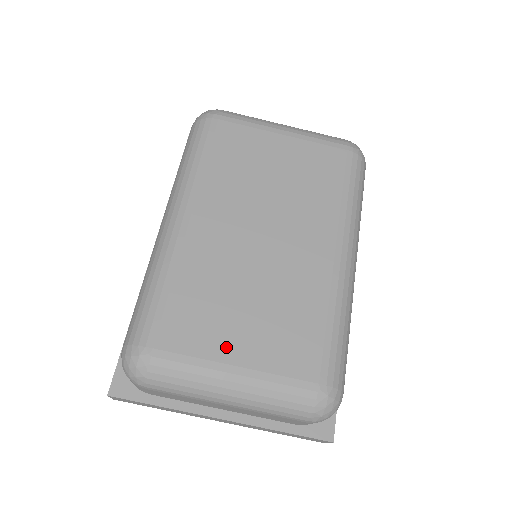
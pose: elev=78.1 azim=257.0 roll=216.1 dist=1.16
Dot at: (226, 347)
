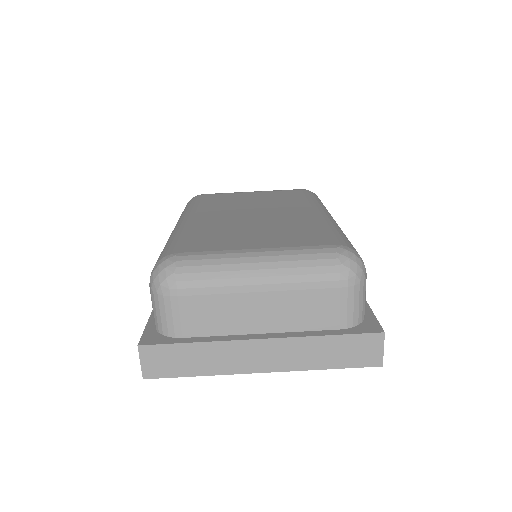
Dot at: (243, 244)
